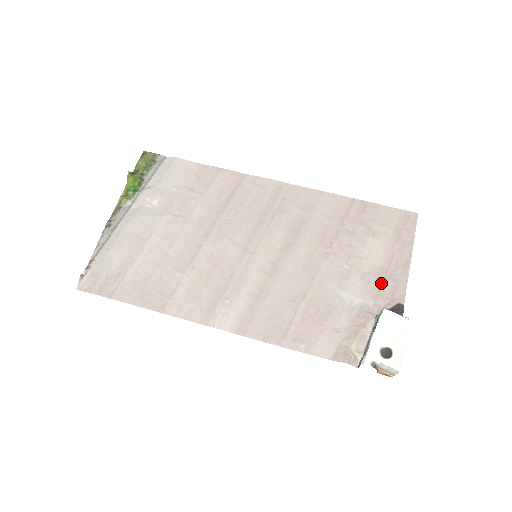
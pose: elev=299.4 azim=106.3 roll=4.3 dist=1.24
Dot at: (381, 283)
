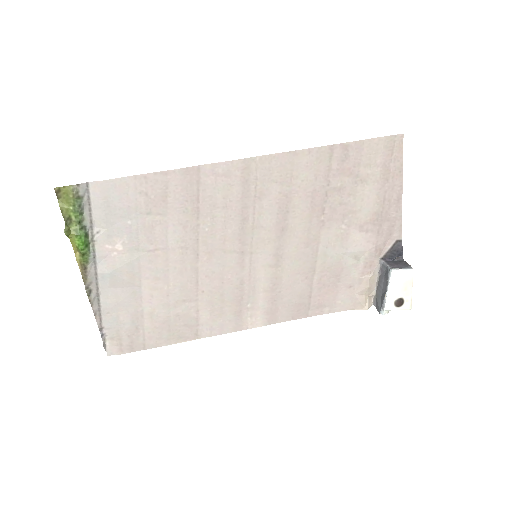
Dot at: (378, 228)
